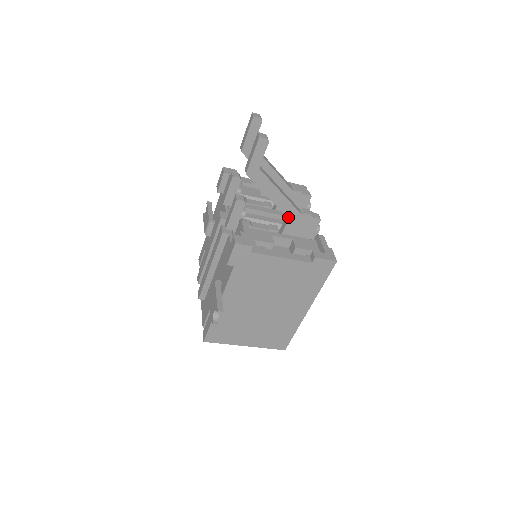
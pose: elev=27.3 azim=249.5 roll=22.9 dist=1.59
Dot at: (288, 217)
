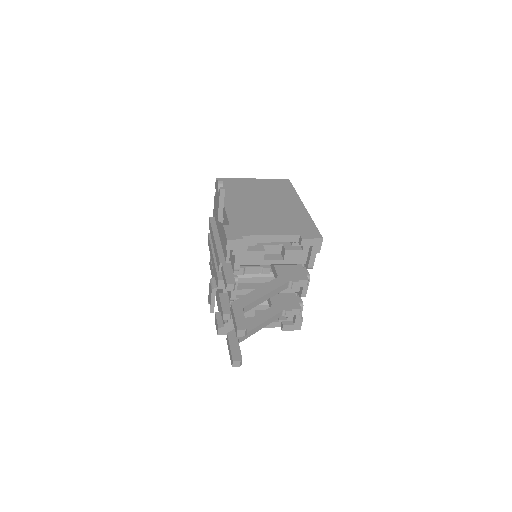
Dot at: occluded
